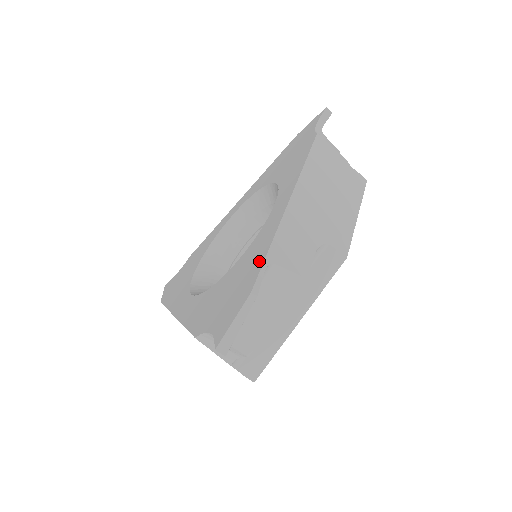
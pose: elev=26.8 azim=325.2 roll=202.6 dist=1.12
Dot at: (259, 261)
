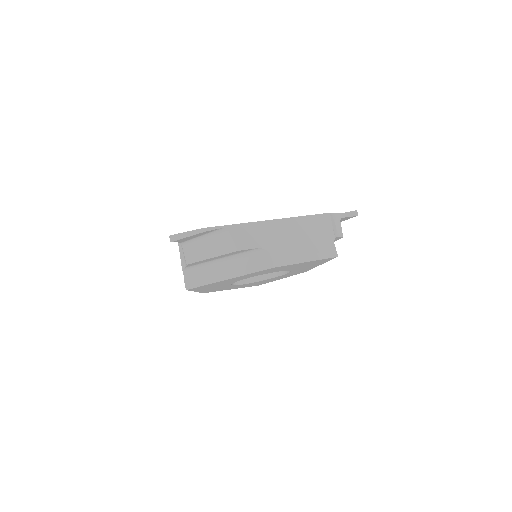
Dot at: occluded
